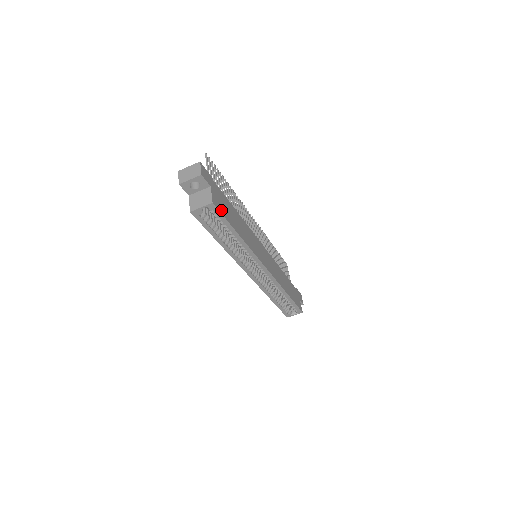
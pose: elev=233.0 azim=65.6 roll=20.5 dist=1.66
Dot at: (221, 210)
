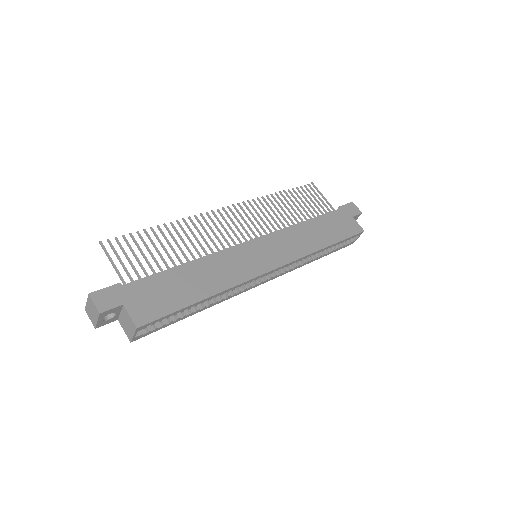
Dot at: (157, 313)
